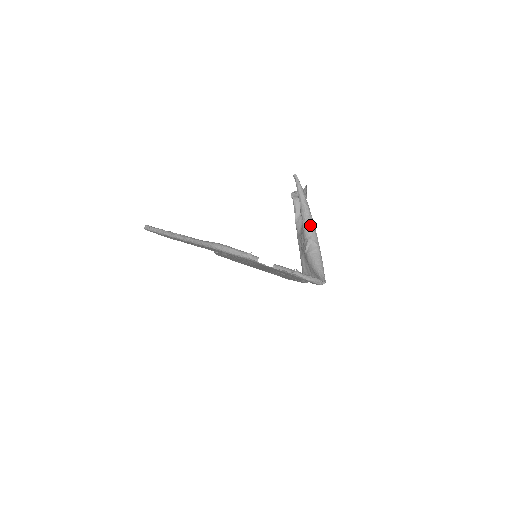
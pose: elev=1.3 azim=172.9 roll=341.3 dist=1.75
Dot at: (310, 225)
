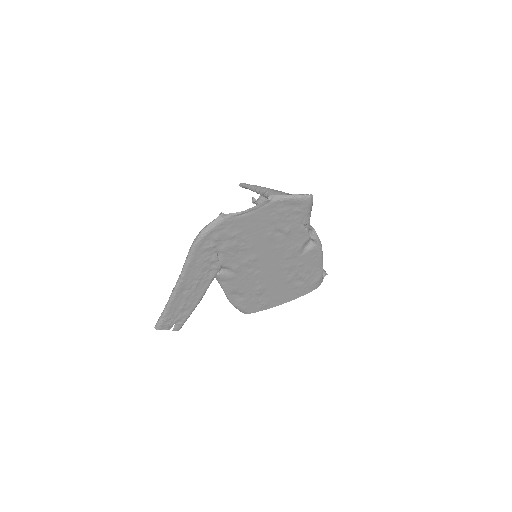
Dot at: (274, 192)
